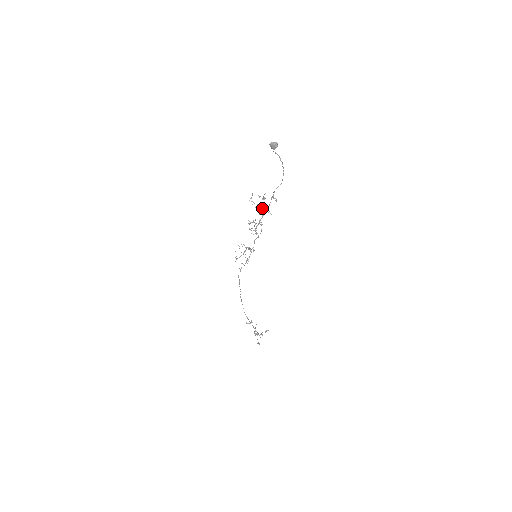
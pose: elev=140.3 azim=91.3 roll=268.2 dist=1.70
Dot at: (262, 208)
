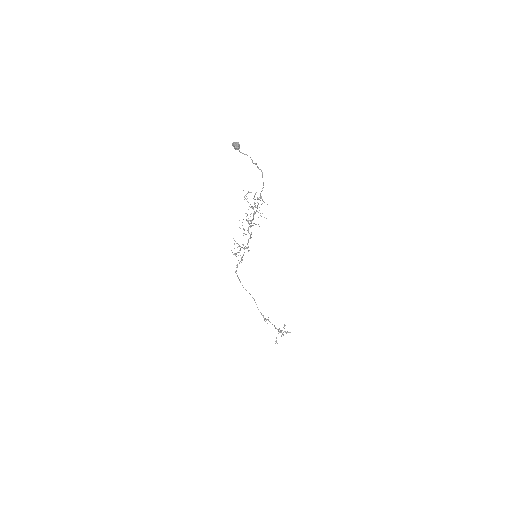
Dot at: (253, 208)
